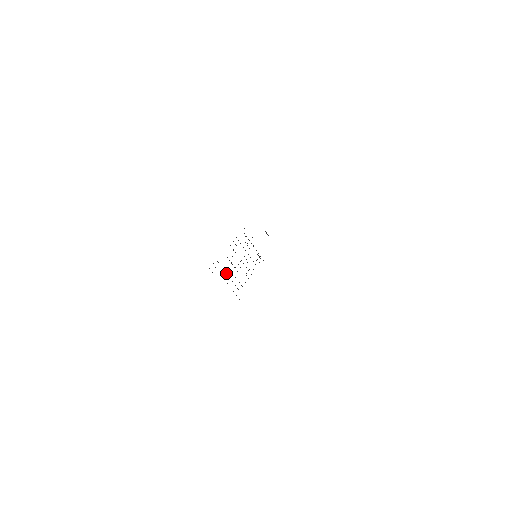
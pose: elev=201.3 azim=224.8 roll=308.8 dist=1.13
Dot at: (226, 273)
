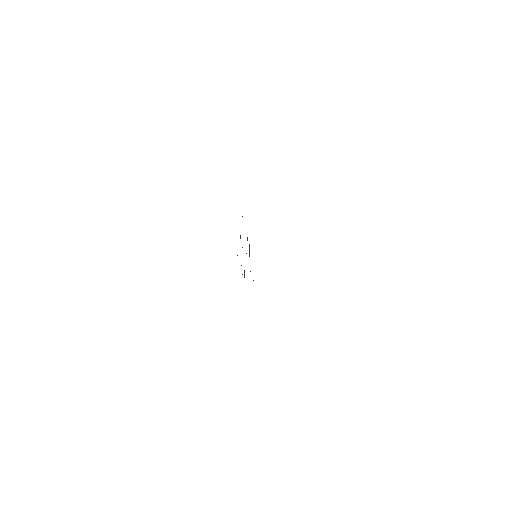
Dot at: occluded
